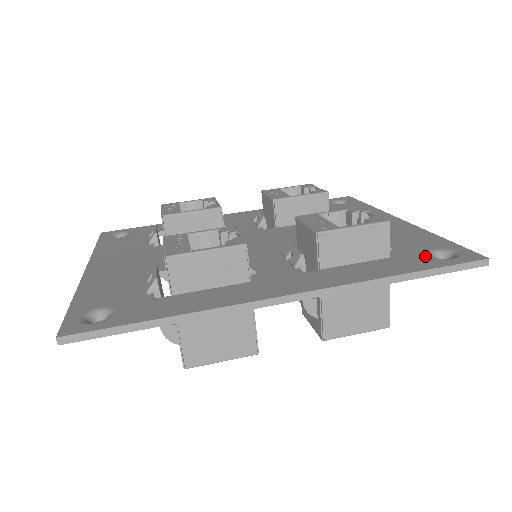
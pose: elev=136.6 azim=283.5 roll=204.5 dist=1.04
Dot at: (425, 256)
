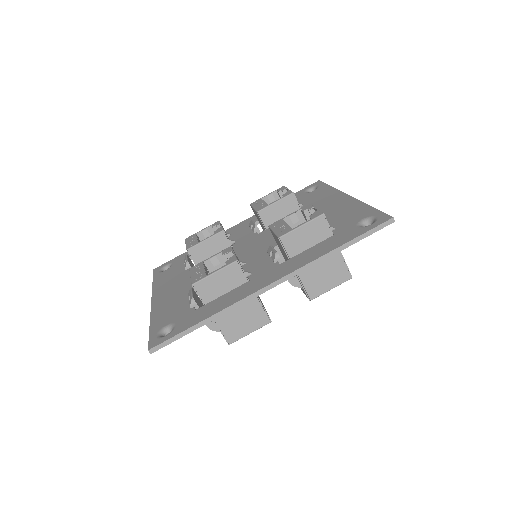
Dot at: (355, 227)
